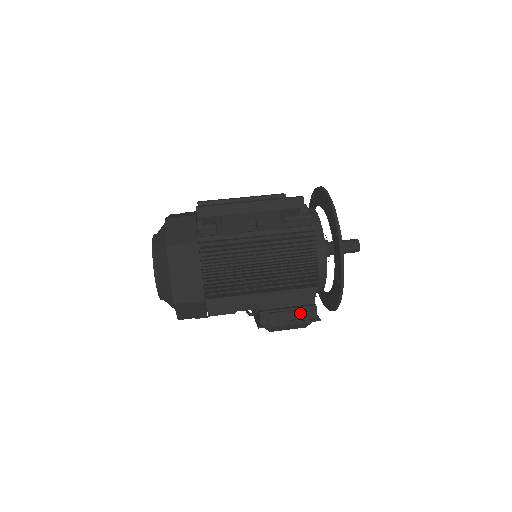
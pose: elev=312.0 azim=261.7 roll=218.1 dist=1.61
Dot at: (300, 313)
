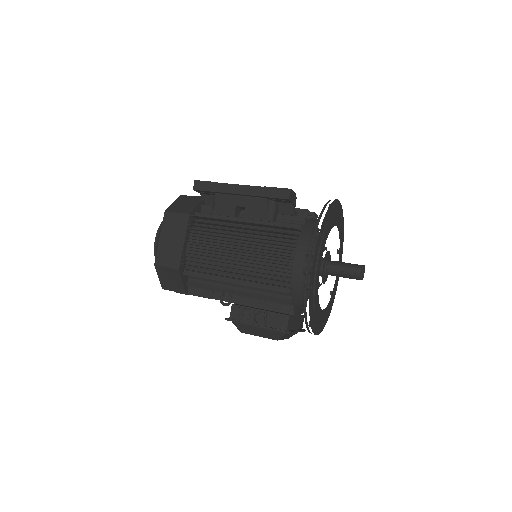
Dot at: (271, 319)
